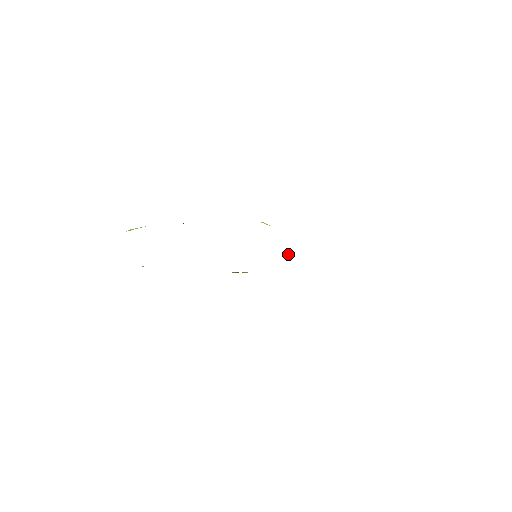
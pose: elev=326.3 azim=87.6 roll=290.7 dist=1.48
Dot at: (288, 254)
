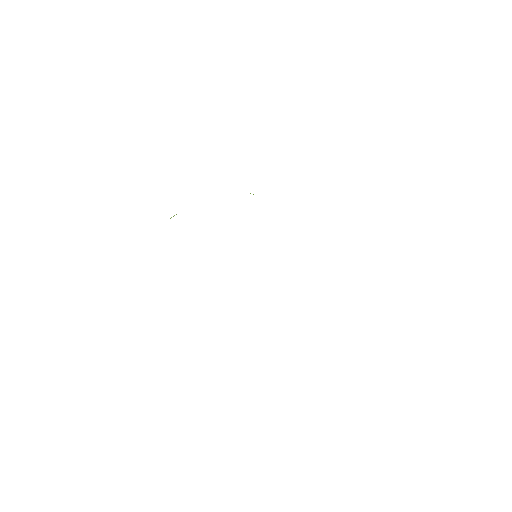
Dot at: occluded
